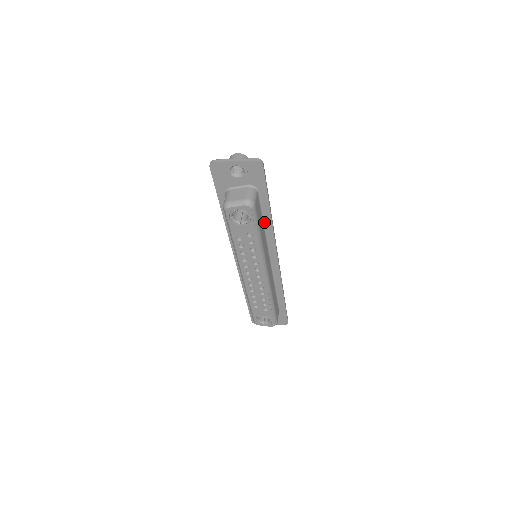
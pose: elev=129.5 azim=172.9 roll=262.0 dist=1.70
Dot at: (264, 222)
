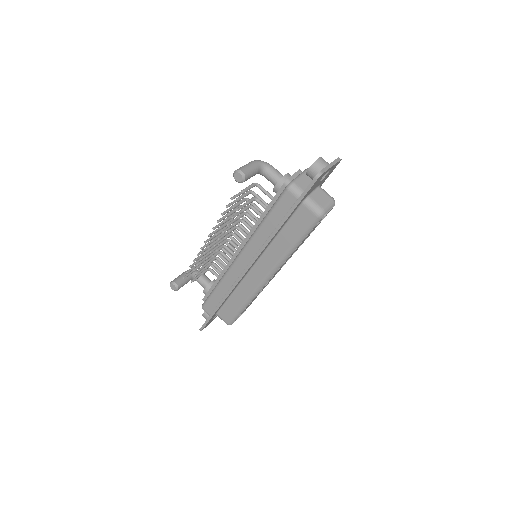
Dot at: occluded
